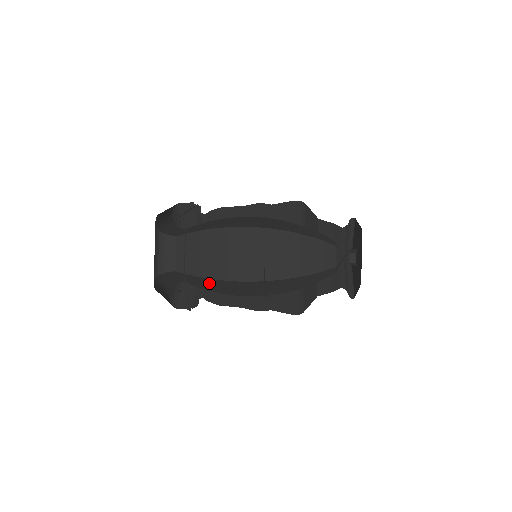
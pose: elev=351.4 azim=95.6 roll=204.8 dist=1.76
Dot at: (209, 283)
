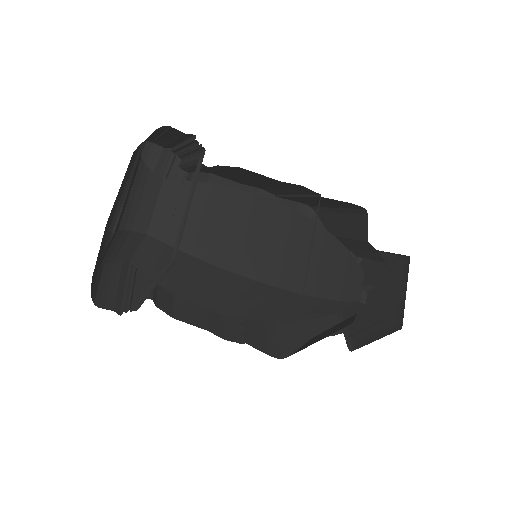
Dot at: (216, 211)
